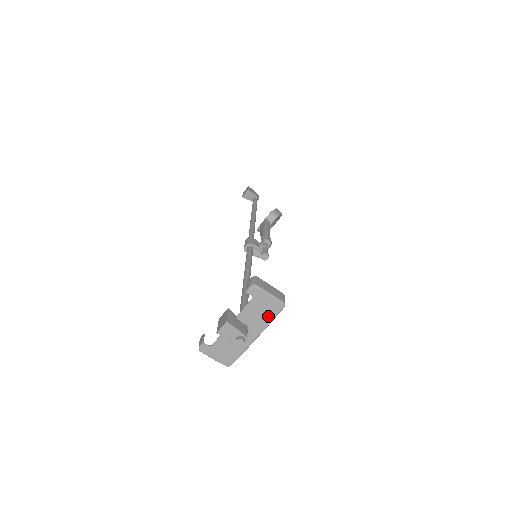
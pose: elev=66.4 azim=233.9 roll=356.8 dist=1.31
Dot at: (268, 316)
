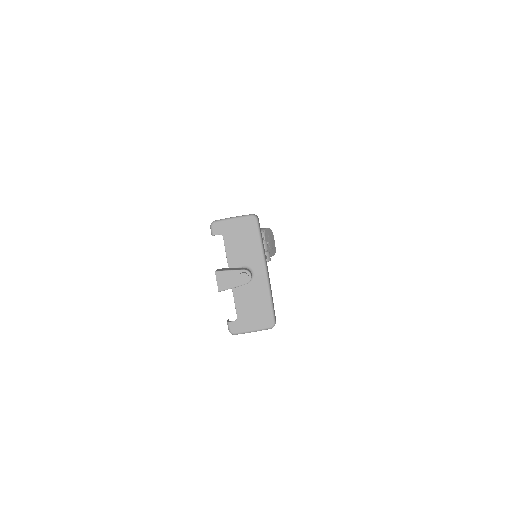
Dot at: (253, 240)
